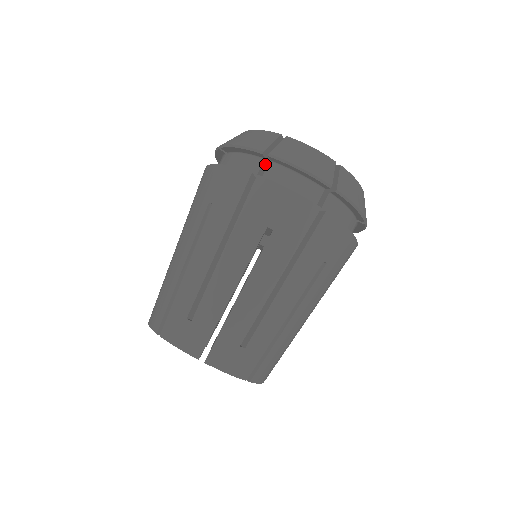
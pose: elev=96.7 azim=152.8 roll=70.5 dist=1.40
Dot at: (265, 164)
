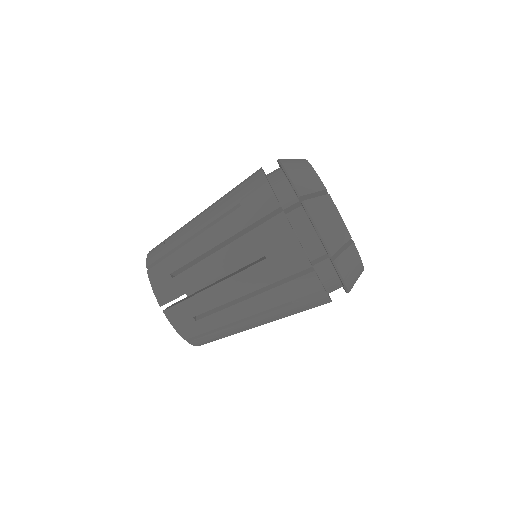
Dot at: occluded
